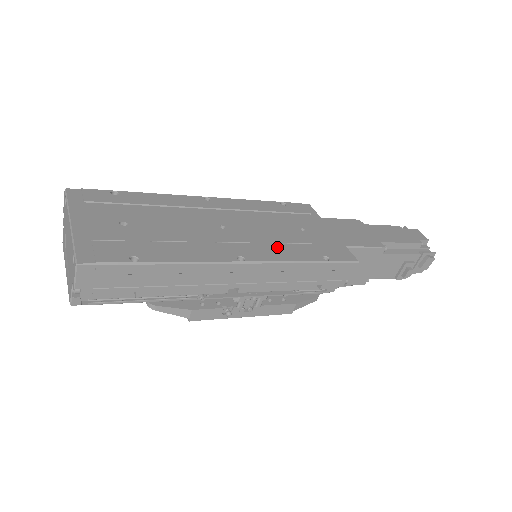
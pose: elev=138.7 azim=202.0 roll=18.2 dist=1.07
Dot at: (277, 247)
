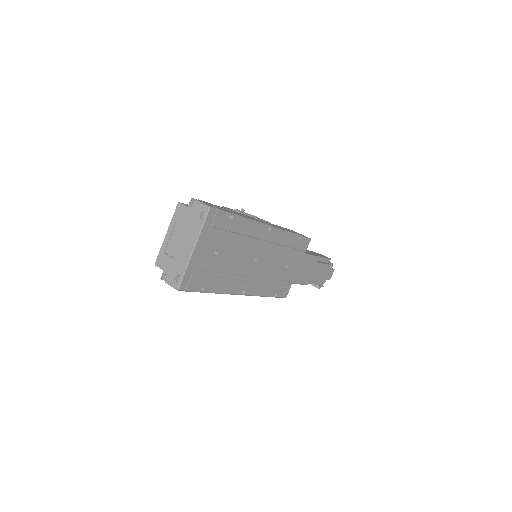
Dot at: (264, 283)
